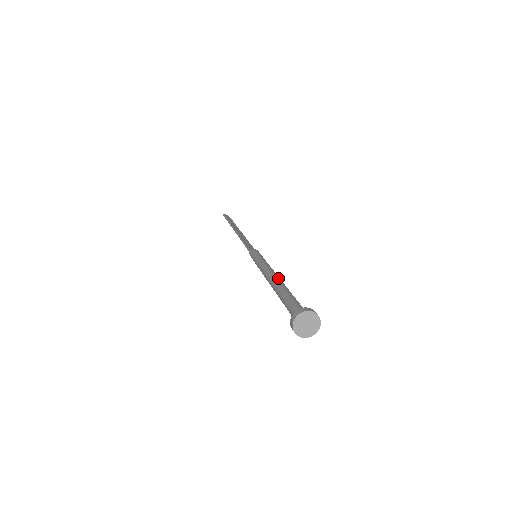
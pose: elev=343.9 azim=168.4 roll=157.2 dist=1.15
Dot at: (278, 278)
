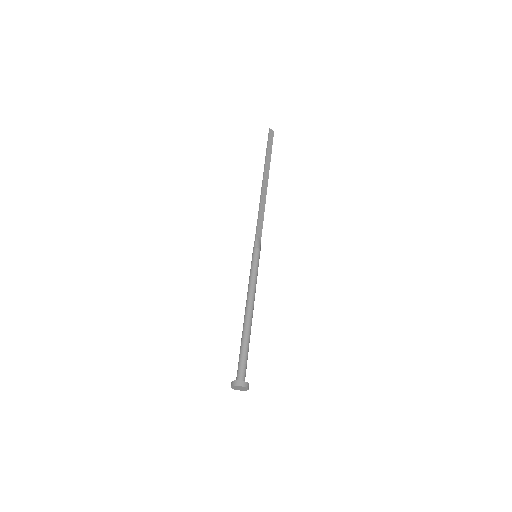
Dot at: (250, 317)
